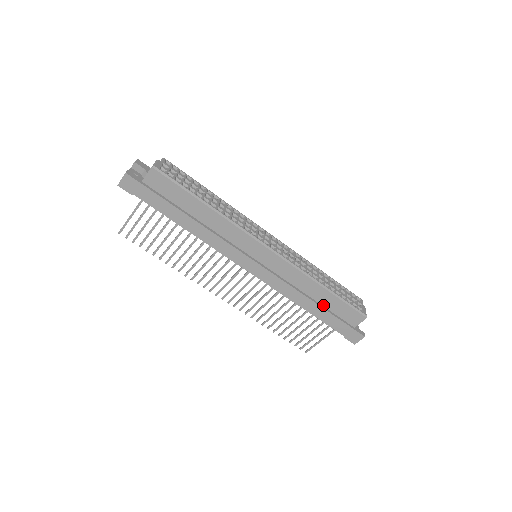
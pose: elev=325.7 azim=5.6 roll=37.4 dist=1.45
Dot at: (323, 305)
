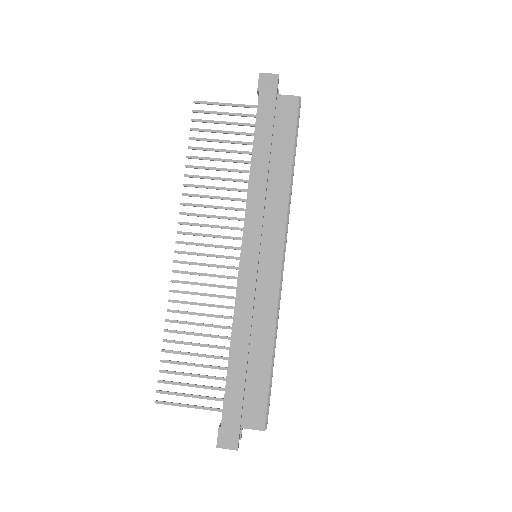
Dot at: (248, 367)
